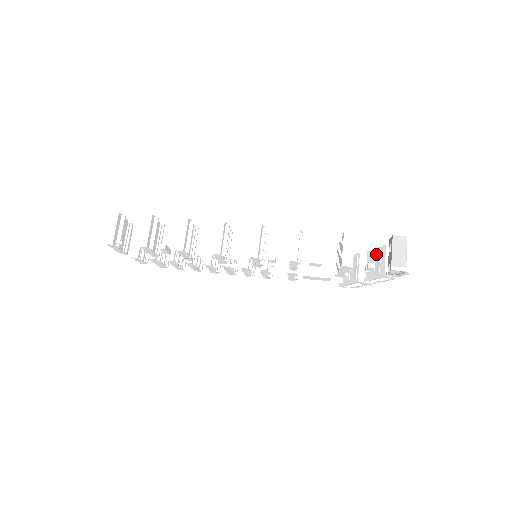
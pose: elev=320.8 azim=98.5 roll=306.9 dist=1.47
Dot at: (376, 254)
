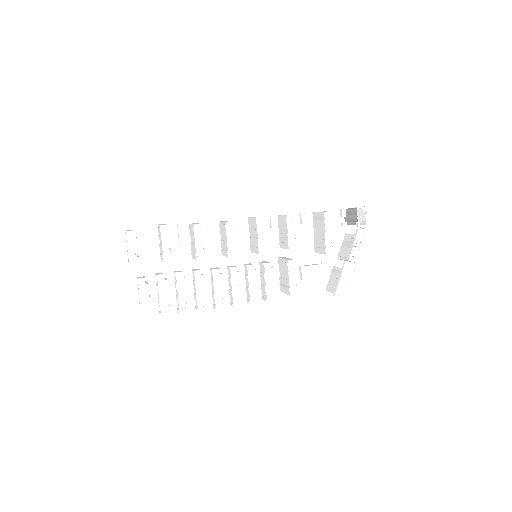
Dot at: (344, 246)
